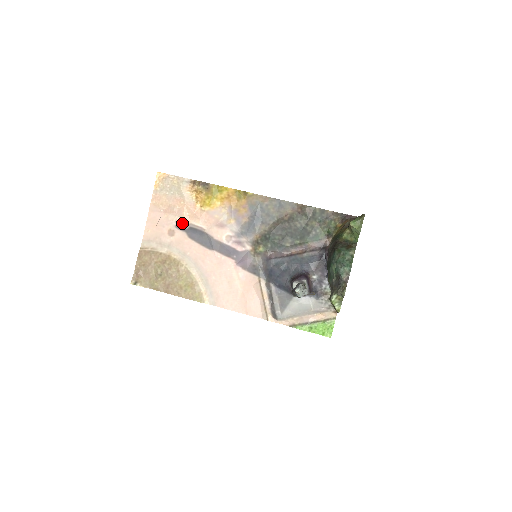
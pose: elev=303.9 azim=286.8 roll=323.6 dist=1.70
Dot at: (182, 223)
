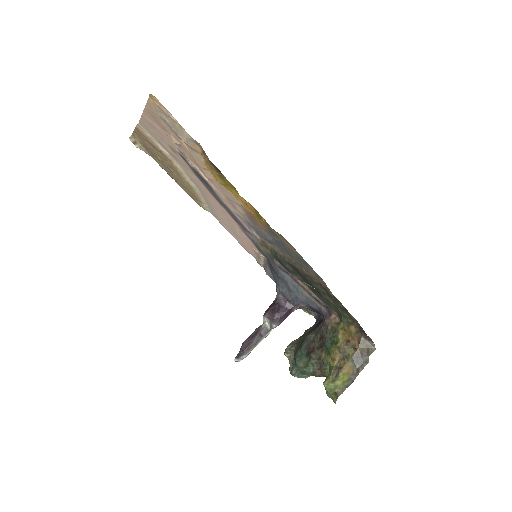
Dot at: (186, 158)
